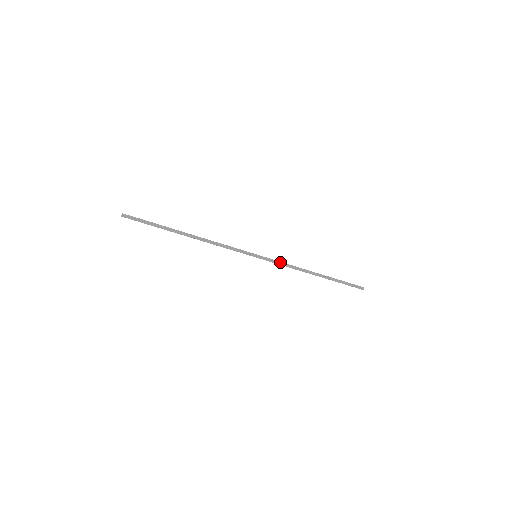
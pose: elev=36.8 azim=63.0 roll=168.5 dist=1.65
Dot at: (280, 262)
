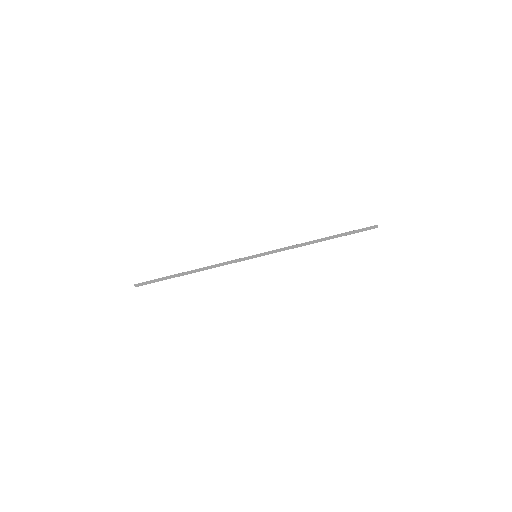
Dot at: (280, 249)
